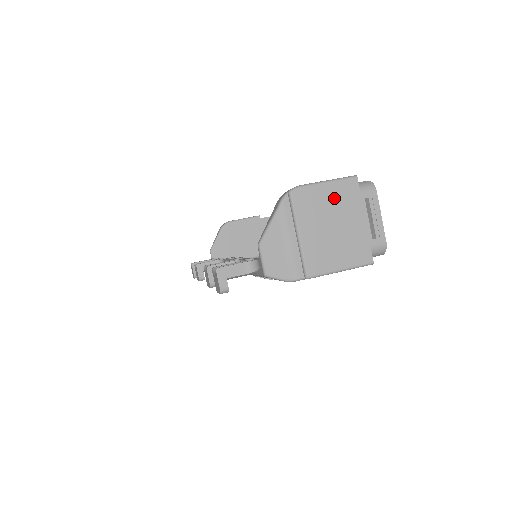
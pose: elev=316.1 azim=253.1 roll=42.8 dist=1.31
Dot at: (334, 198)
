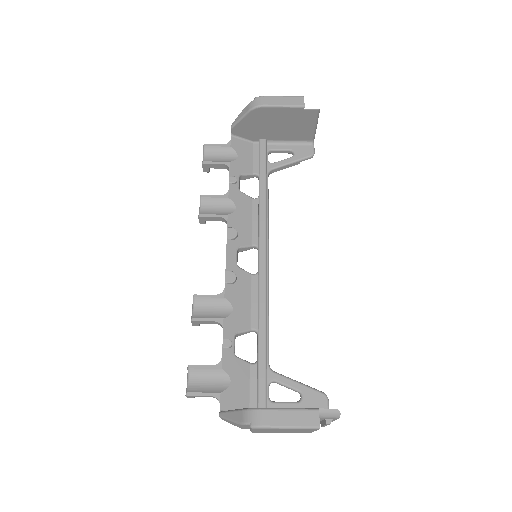
Dot at: occluded
